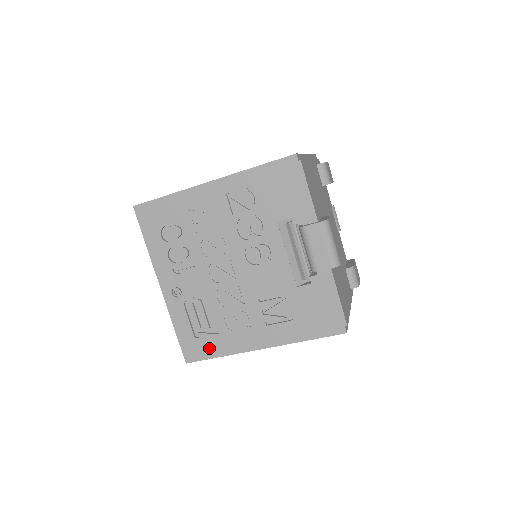
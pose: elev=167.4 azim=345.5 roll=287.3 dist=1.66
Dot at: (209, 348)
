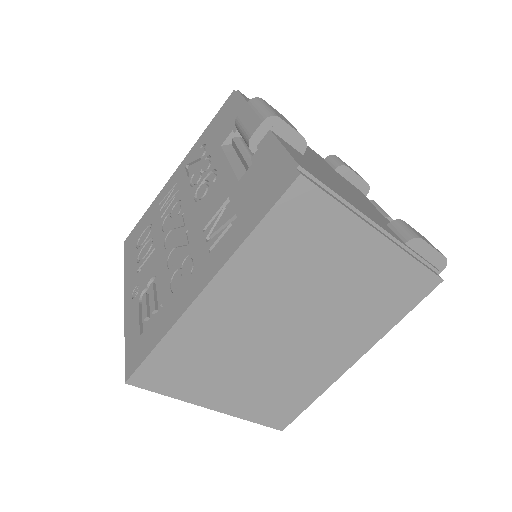
Dot at: (150, 338)
